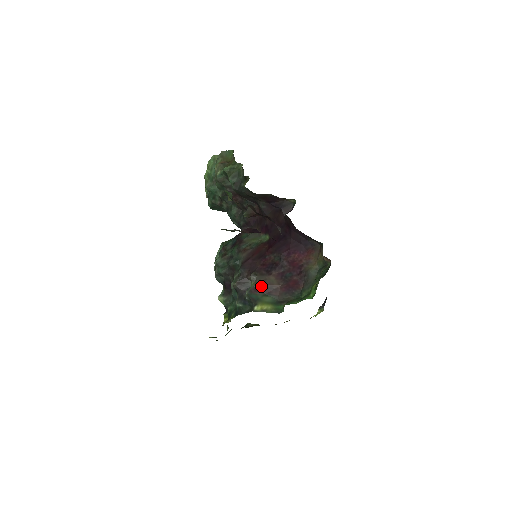
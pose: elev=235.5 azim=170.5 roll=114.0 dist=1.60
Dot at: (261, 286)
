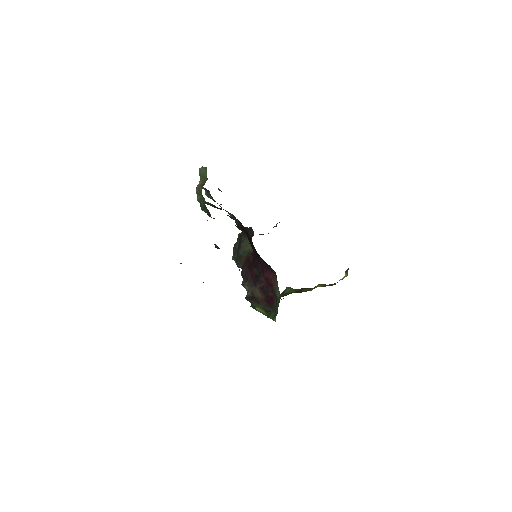
Dot at: (251, 296)
